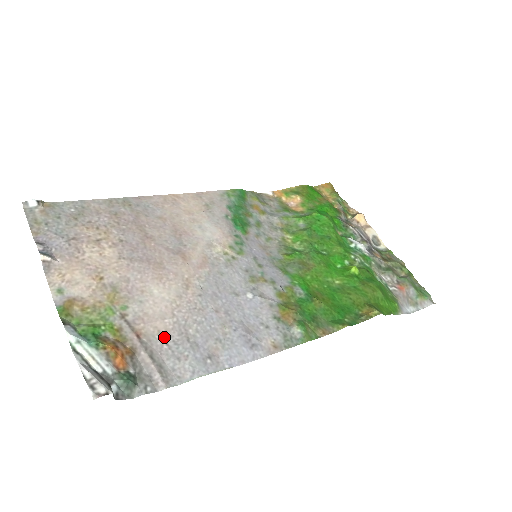
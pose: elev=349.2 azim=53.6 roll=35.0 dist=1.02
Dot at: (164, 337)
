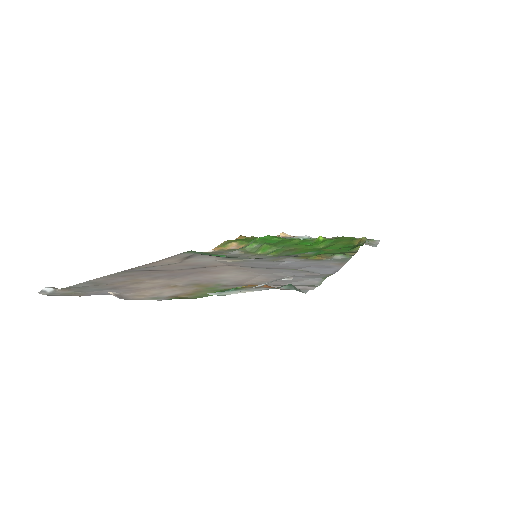
Dot at: occluded
